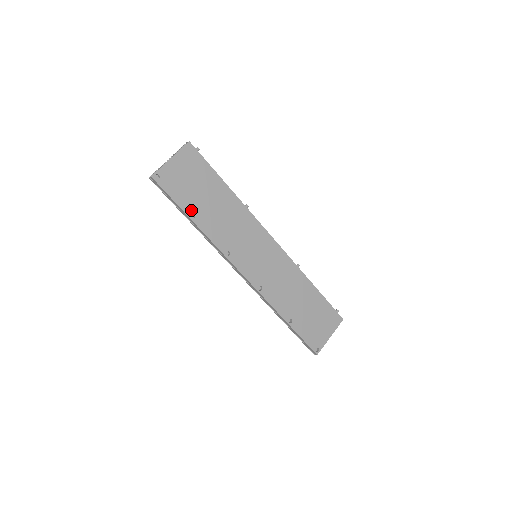
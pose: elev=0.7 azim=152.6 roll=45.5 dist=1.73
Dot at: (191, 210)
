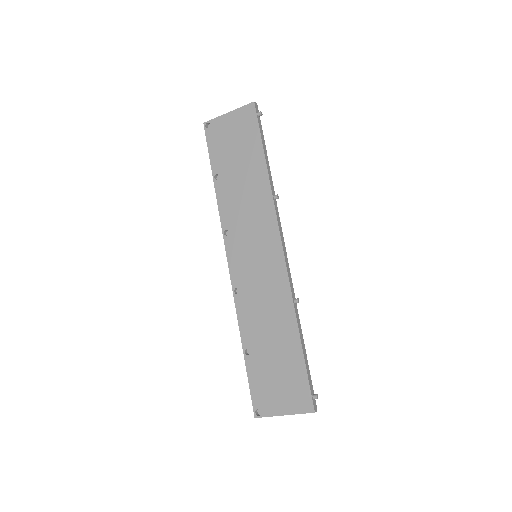
Dot at: (218, 170)
